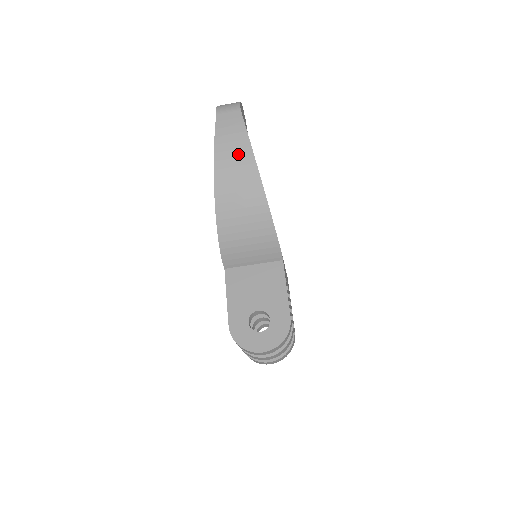
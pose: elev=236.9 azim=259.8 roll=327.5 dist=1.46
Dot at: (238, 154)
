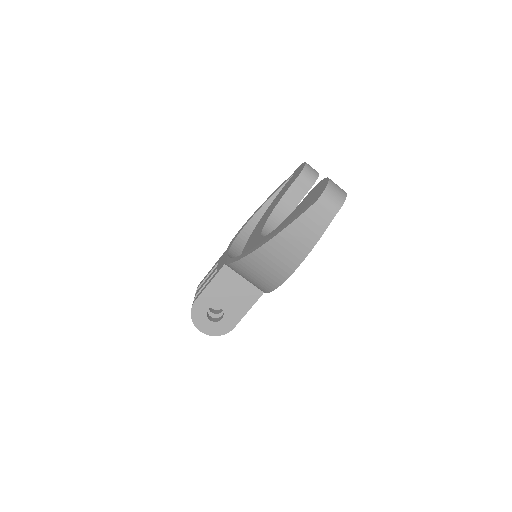
Dot at: (298, 246)
